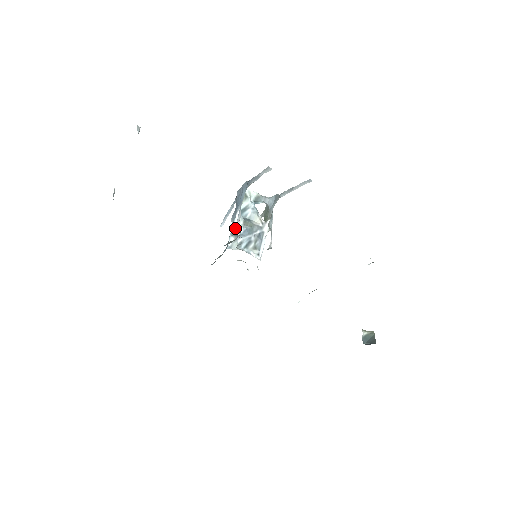
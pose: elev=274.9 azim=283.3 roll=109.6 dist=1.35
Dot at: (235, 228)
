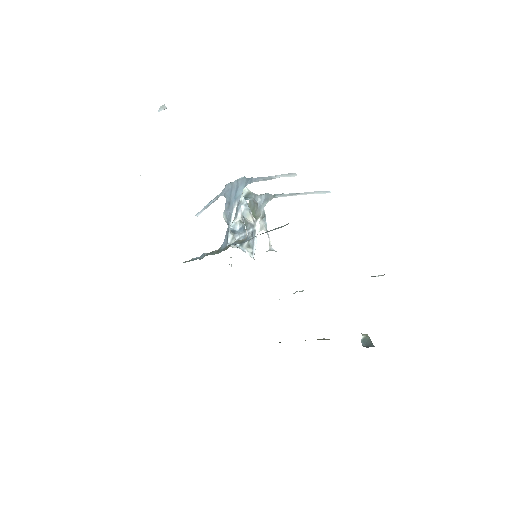
Dot at: (231, 224)
